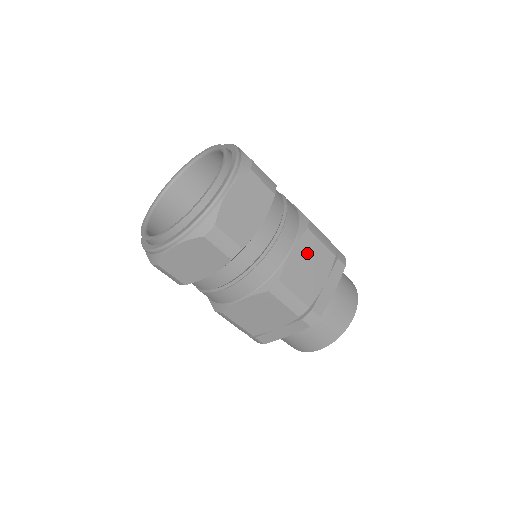
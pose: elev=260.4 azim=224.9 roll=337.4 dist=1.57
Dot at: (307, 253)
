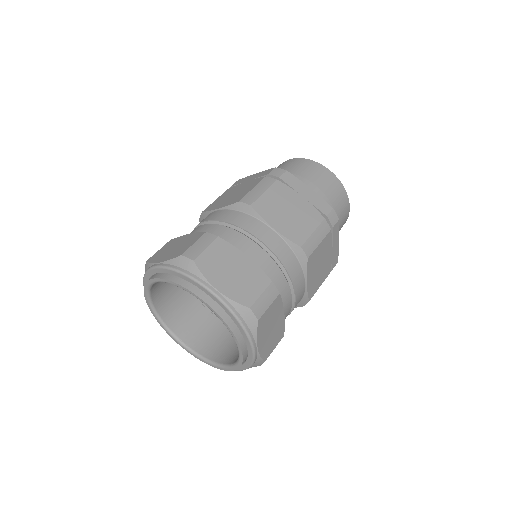
Dot at: (315, 265)
